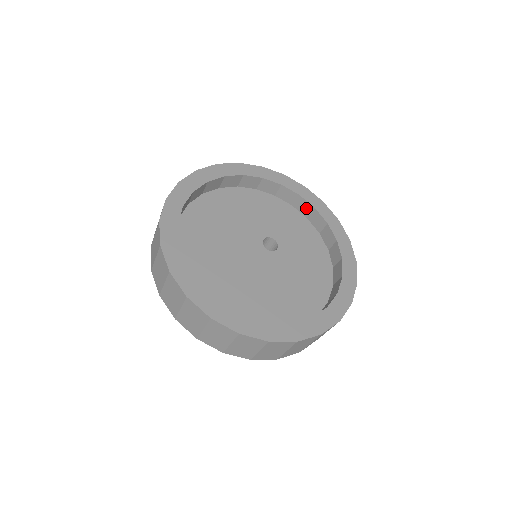
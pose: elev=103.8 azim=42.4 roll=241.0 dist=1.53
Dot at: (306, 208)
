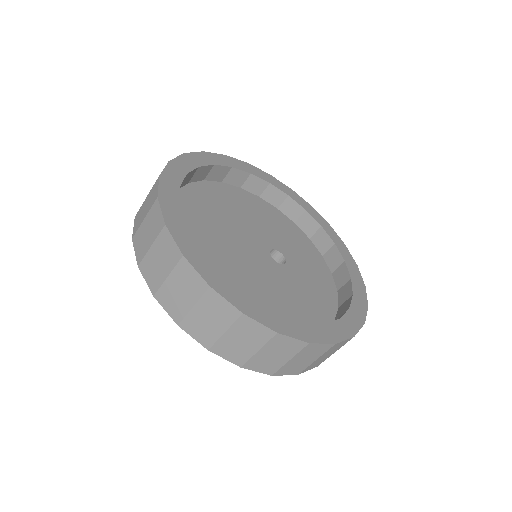
Dot at: (335, 260)
